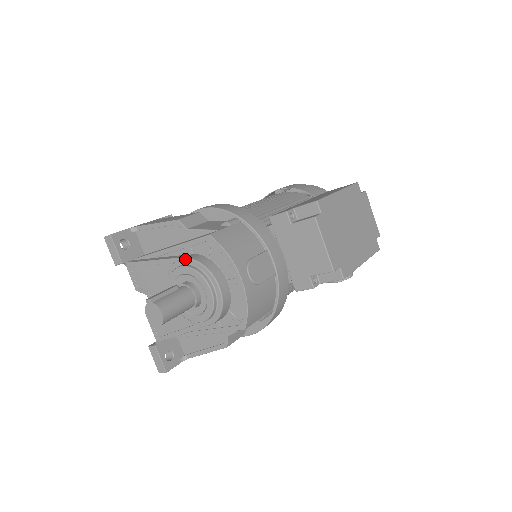
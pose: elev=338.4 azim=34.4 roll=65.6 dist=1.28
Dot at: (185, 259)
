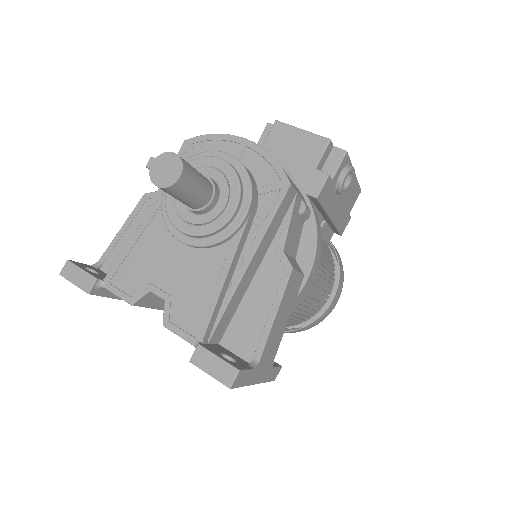
Dot at: occluded
